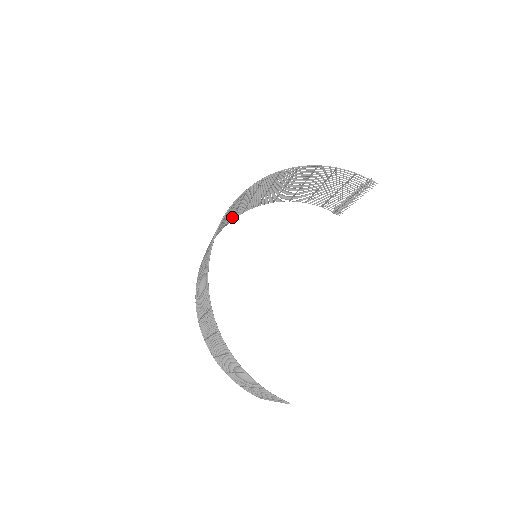
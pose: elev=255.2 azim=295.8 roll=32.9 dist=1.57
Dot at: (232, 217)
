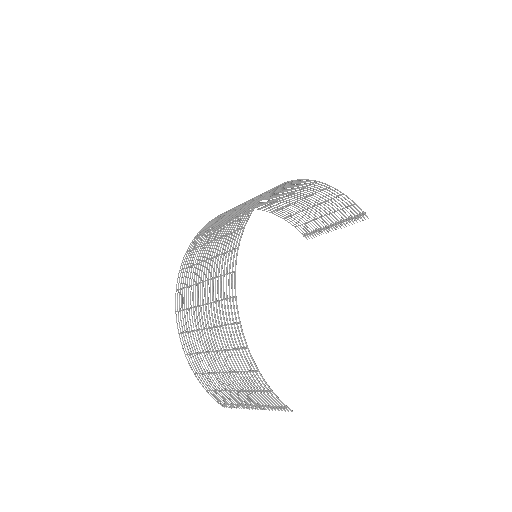
Dot at: occluded
